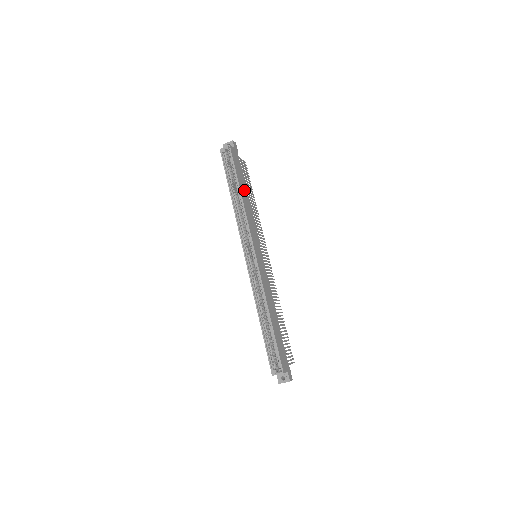
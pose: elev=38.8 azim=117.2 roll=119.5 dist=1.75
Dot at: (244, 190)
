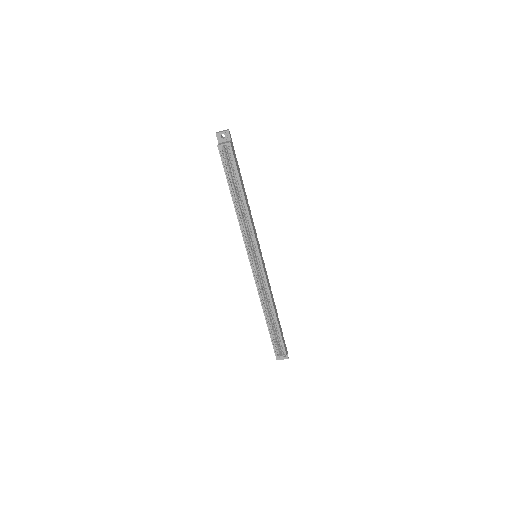
Dot at: (244, 191)
